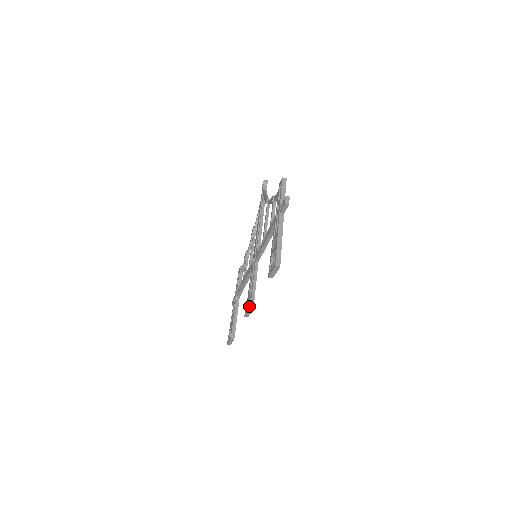
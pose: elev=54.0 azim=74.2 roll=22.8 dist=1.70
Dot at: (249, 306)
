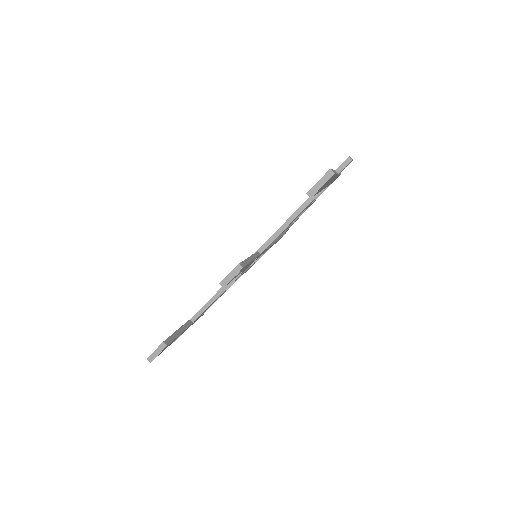
Dot at: (238, 264)
